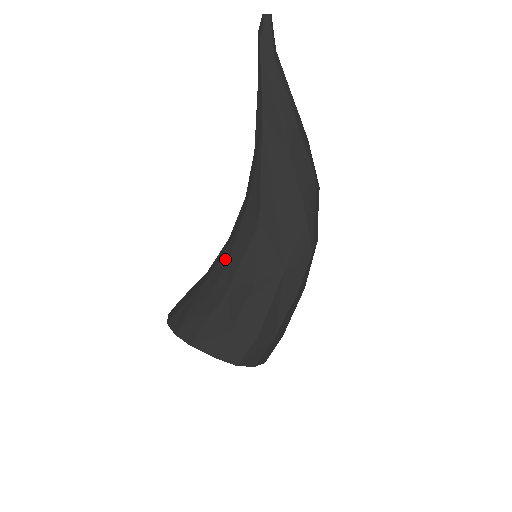
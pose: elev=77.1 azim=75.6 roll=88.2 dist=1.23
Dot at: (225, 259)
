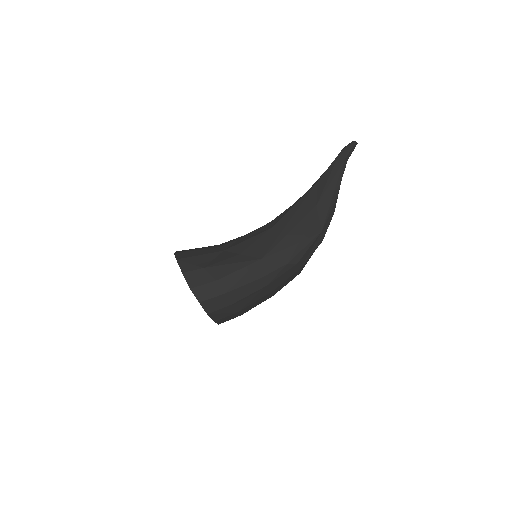
Dot at: (237, 239)
